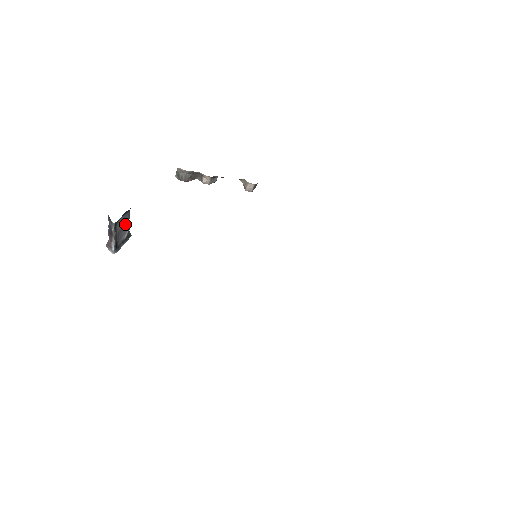
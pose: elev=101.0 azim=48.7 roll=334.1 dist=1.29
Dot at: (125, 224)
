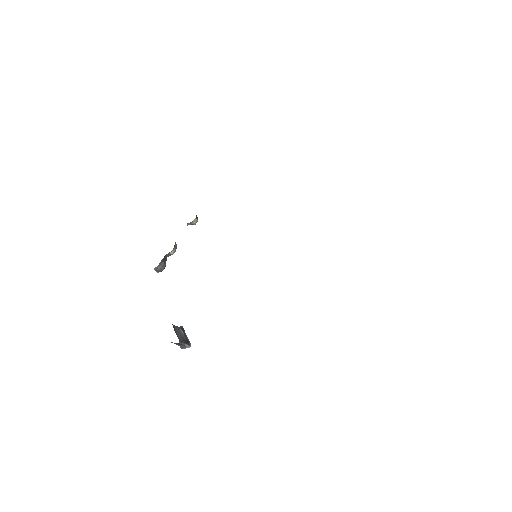
Dot at: (178, 331)
